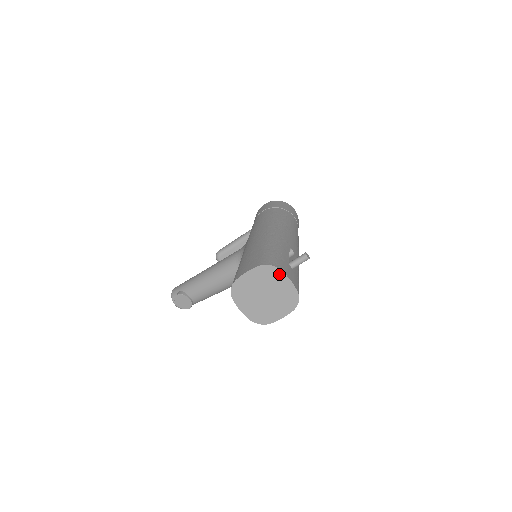
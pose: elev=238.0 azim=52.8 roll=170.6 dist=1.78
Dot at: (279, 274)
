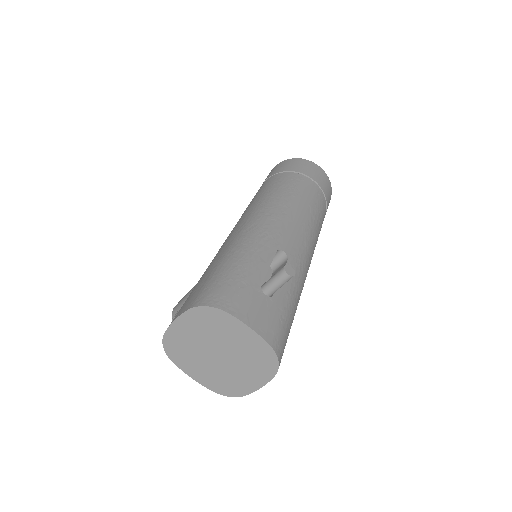
Dot at: (228, 320)
